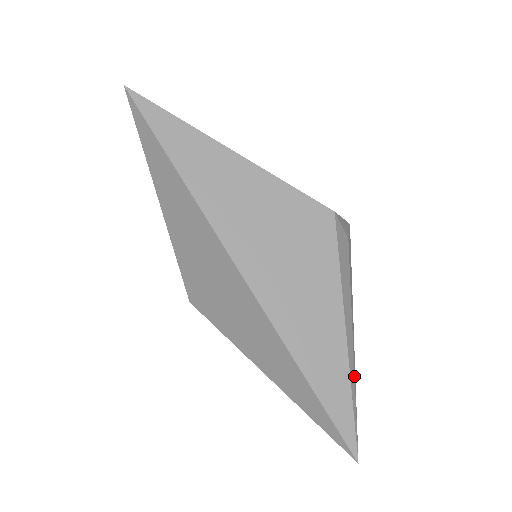
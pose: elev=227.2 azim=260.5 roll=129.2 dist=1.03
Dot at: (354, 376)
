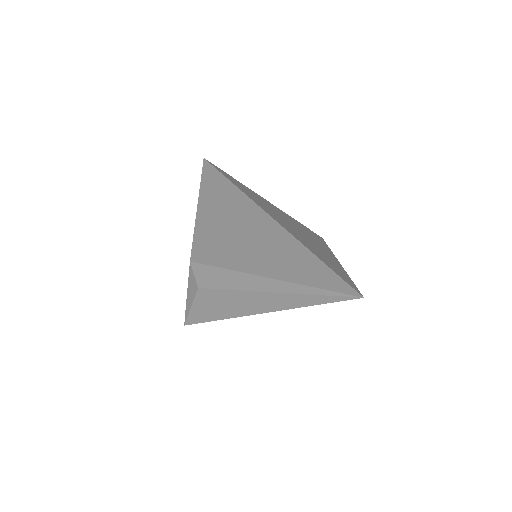
Dot at: occluded
